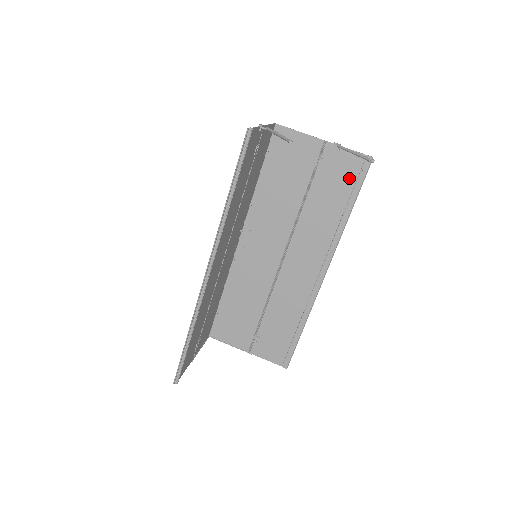
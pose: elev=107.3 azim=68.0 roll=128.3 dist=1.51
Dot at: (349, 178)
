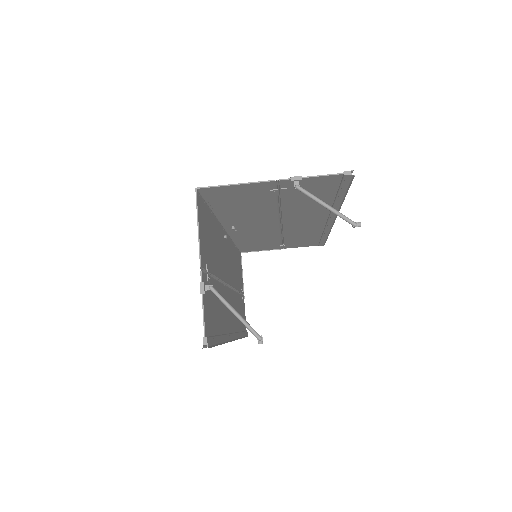
Dot at: (328, 188)
